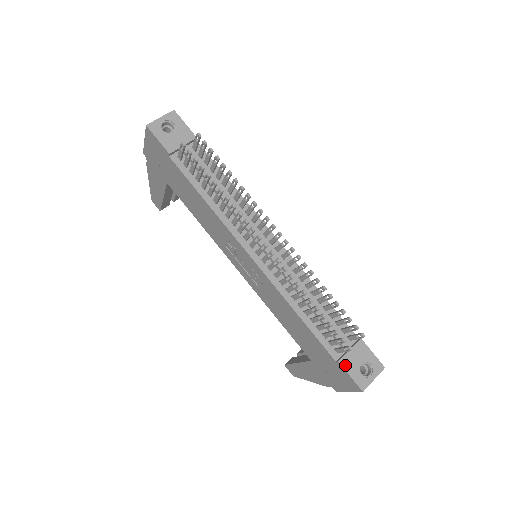
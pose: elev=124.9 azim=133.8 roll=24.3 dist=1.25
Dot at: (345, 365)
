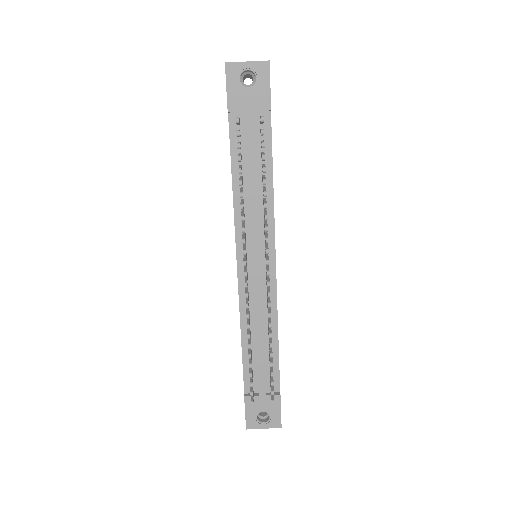
Dot at: (248, 403)
